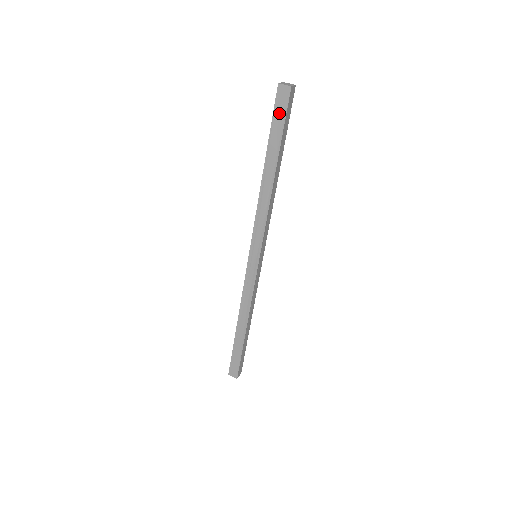
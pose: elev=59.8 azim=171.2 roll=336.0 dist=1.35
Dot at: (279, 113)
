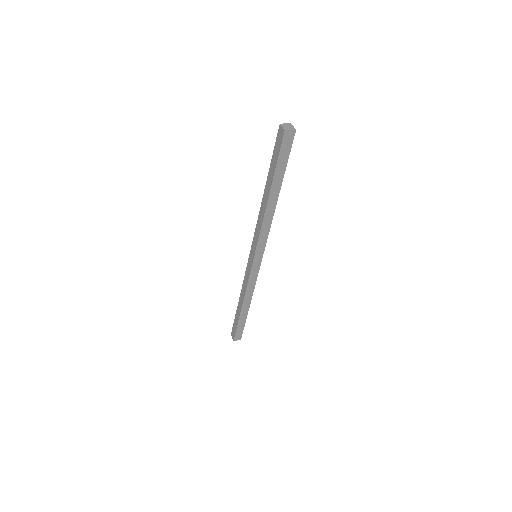
Dot at: (277, 149)
